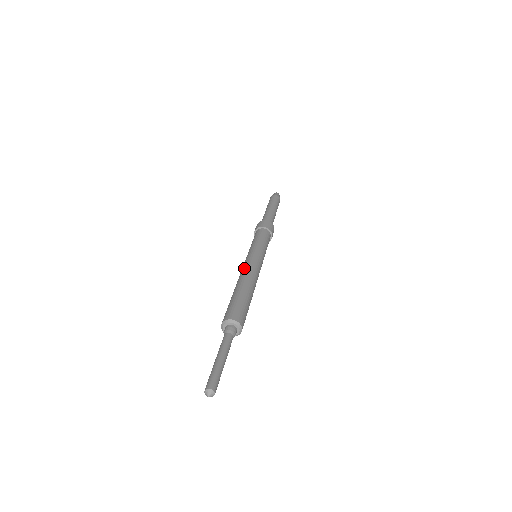
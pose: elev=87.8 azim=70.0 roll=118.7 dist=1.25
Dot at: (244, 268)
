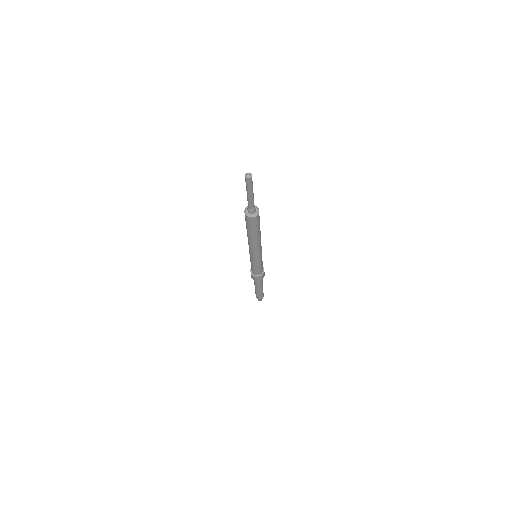
Dot at: occluded
